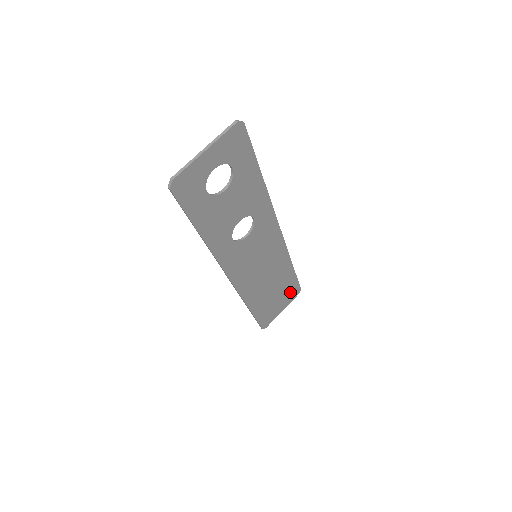
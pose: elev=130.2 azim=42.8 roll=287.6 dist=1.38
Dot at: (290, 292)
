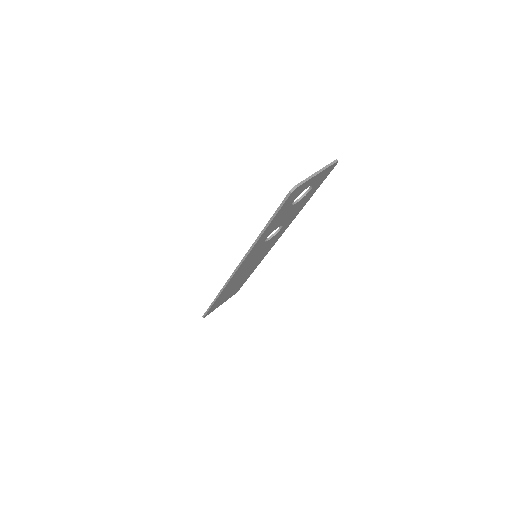
Dot at: (235, 291)
